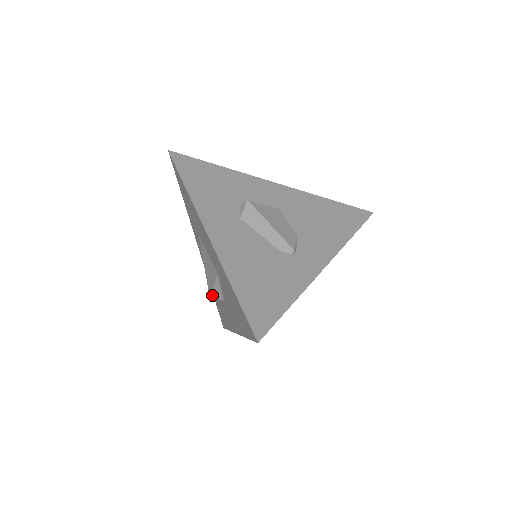
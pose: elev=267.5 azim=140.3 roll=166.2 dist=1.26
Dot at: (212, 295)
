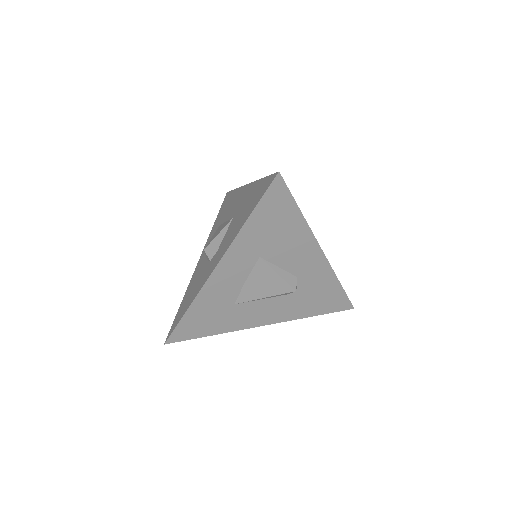
Dot at: (209, 246)
